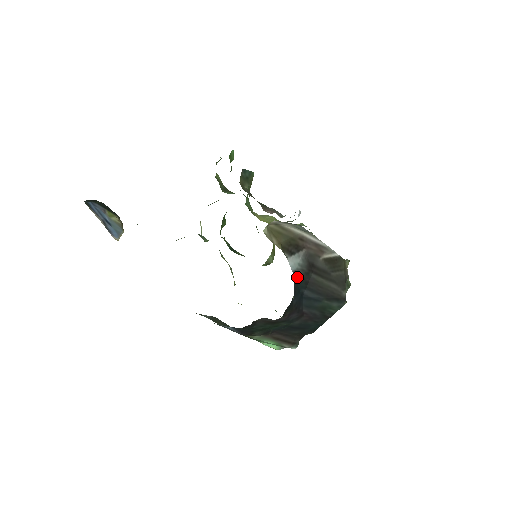
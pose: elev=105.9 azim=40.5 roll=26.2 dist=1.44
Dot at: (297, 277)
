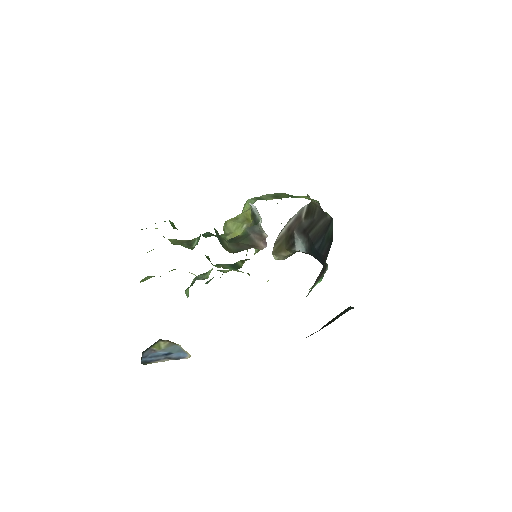
Dot at: (309, 250)
